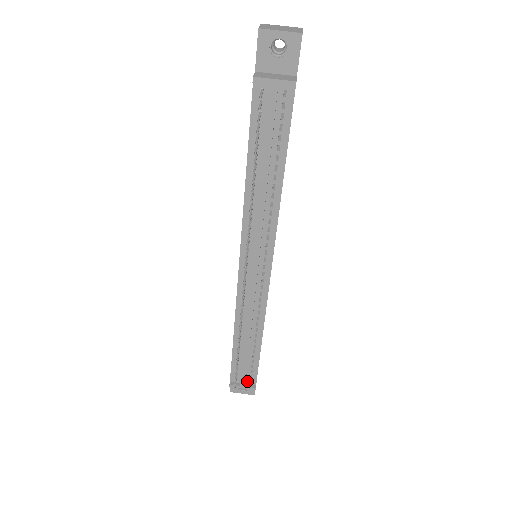
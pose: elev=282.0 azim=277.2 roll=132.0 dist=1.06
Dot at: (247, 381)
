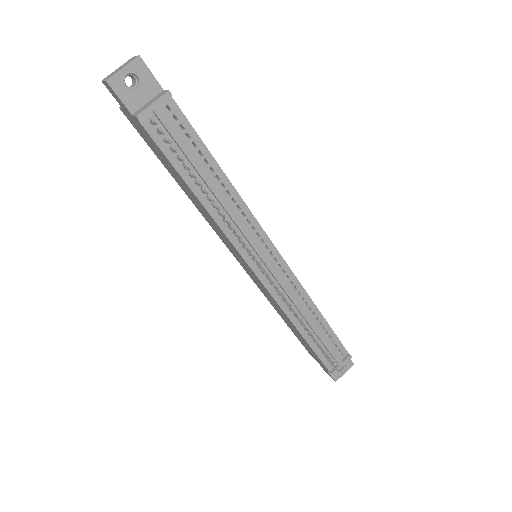
Dot at: (340, 357)
